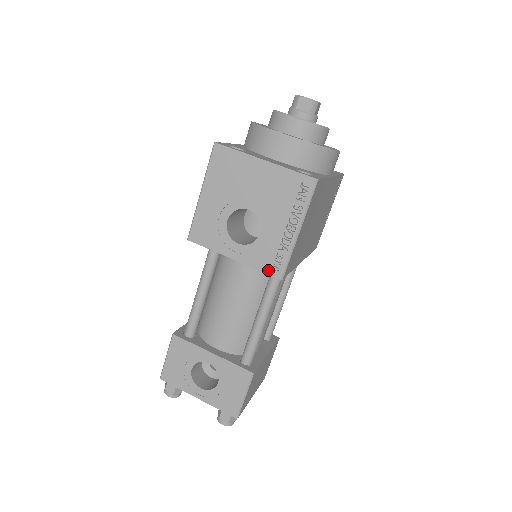
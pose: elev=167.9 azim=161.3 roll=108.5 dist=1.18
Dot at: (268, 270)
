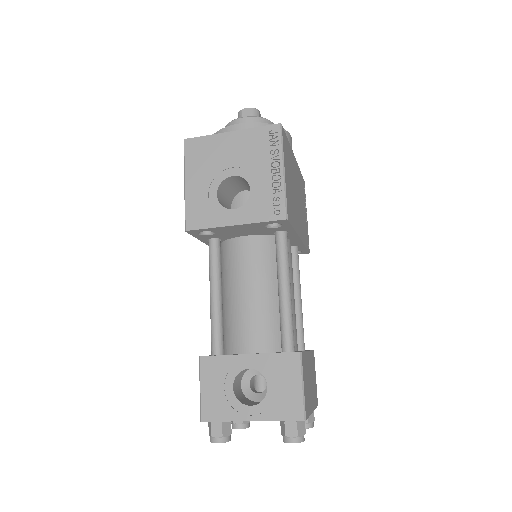
Dot at: (271, 217)
